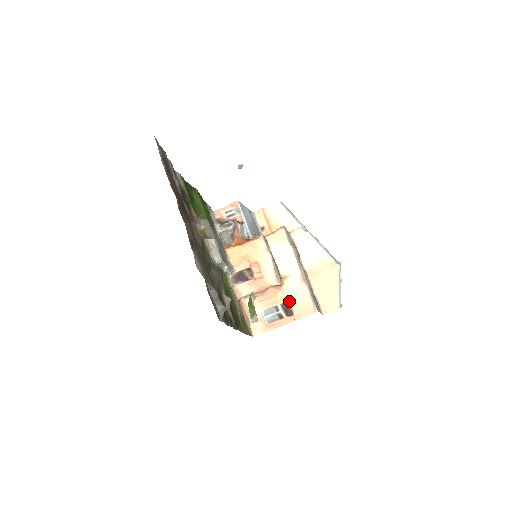
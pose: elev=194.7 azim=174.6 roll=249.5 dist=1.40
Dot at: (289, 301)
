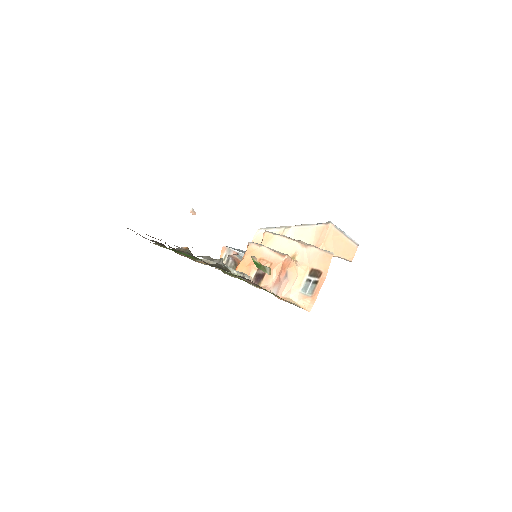
Dot at: (311, 267)
